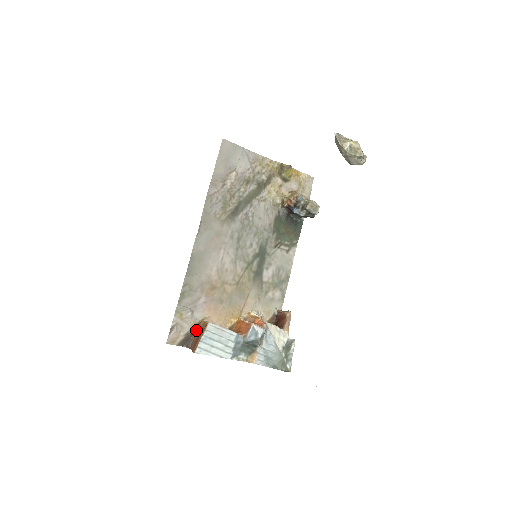
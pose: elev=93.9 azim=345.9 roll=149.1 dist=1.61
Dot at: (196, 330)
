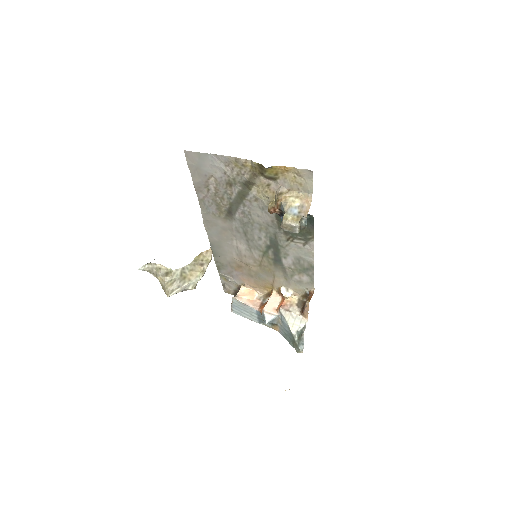
Dot at: occluded
